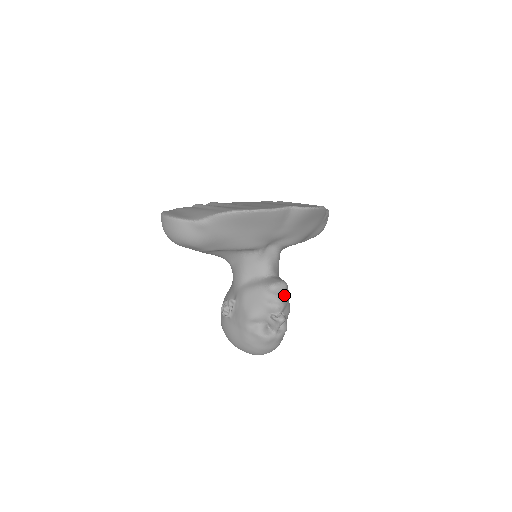
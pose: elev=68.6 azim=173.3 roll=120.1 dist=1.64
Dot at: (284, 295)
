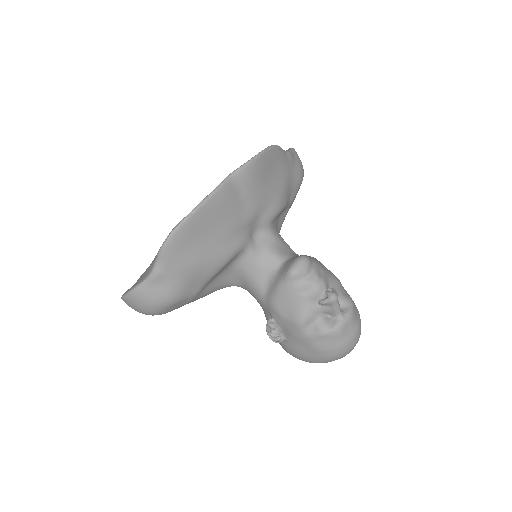
Dot at: (313, 270)
